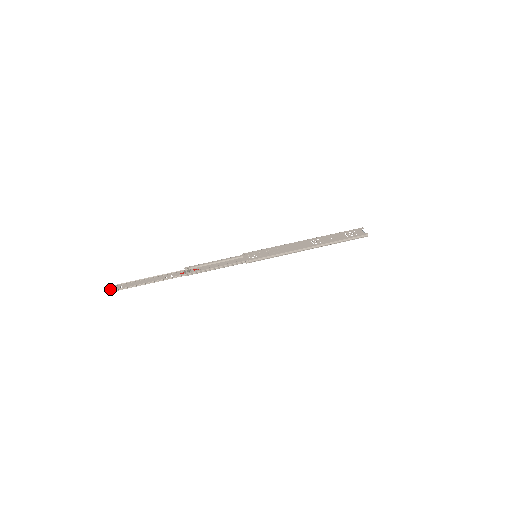
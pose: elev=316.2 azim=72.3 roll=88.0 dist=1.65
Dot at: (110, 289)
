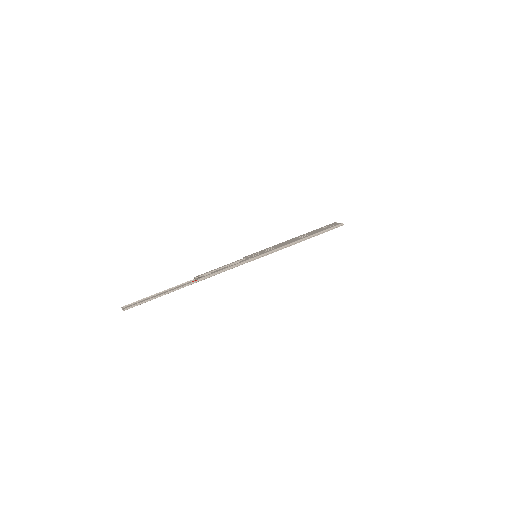
Dot at: (127, 307)
